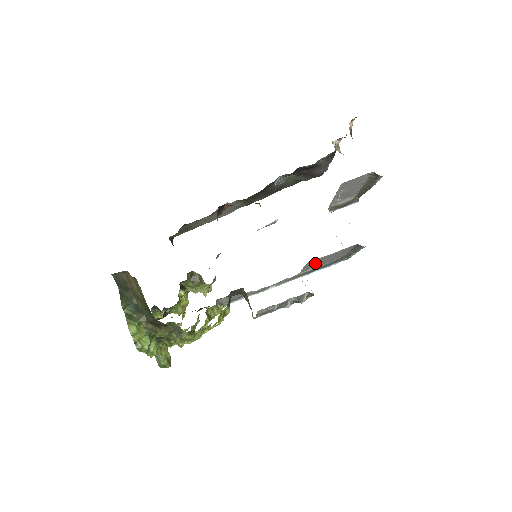
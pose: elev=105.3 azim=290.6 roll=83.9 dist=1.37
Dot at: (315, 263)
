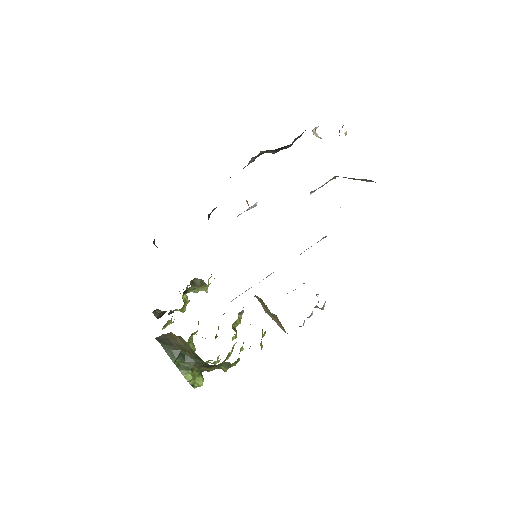
Dot at: occluded
